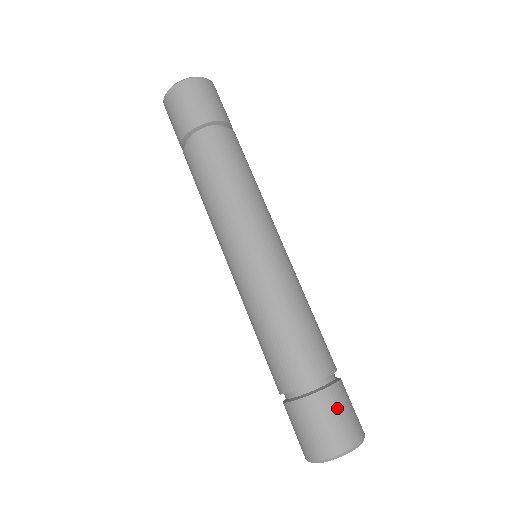
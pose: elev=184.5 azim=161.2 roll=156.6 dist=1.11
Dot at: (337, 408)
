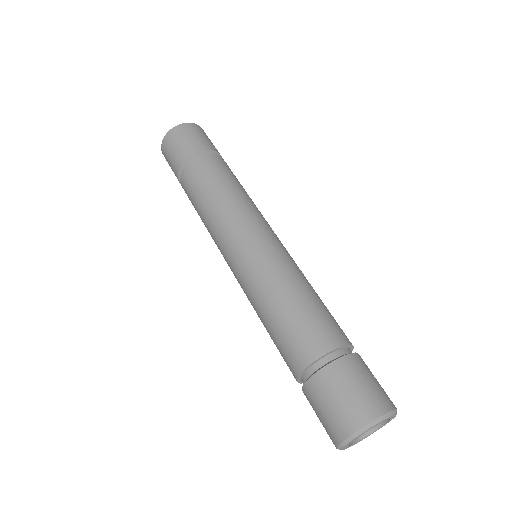
Dot at: (342, 384)
